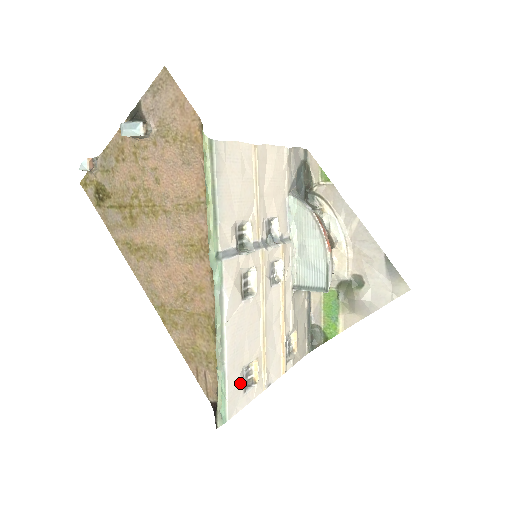
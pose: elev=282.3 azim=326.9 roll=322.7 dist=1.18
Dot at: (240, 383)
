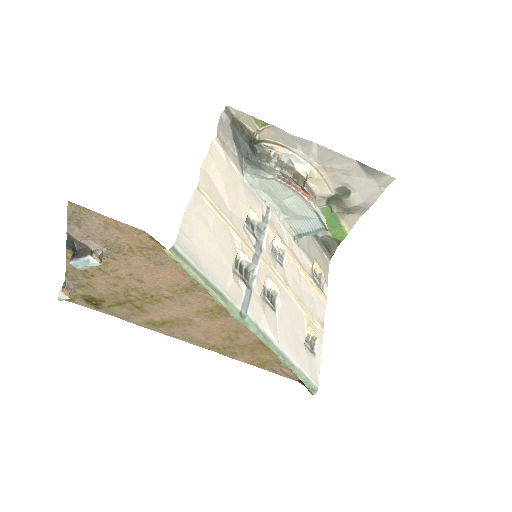
Dot at: (309, 356)
